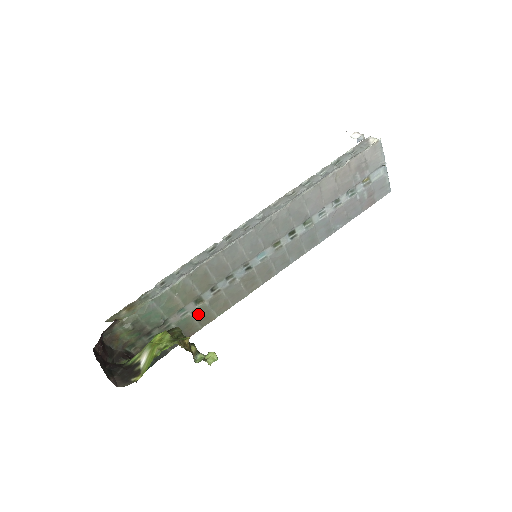
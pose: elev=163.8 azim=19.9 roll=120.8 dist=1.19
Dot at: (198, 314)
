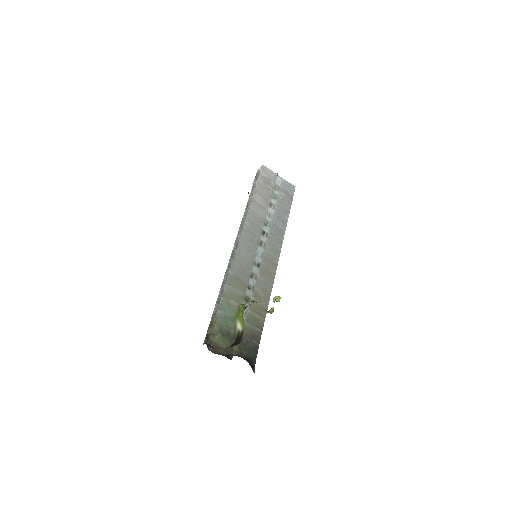
Dot at: (254, 309)
